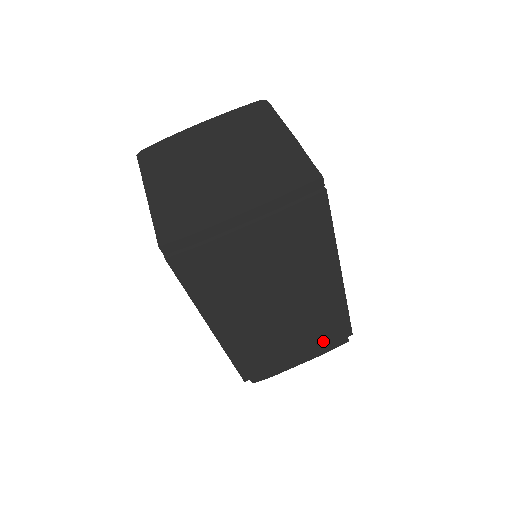
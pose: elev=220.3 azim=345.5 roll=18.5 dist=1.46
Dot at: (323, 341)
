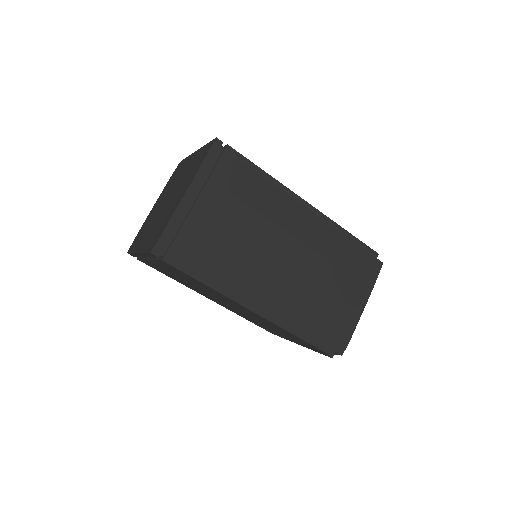
Dot at: (359, 274)
